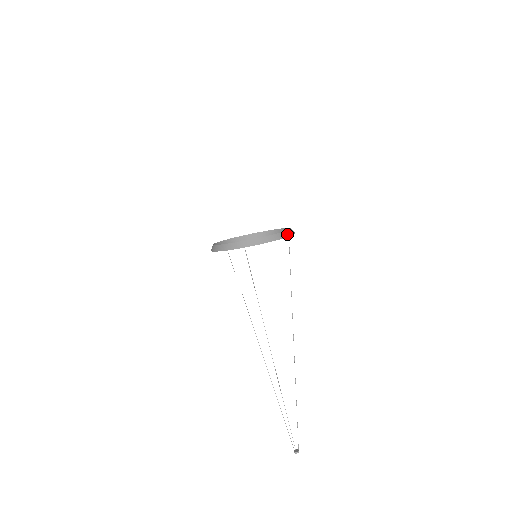
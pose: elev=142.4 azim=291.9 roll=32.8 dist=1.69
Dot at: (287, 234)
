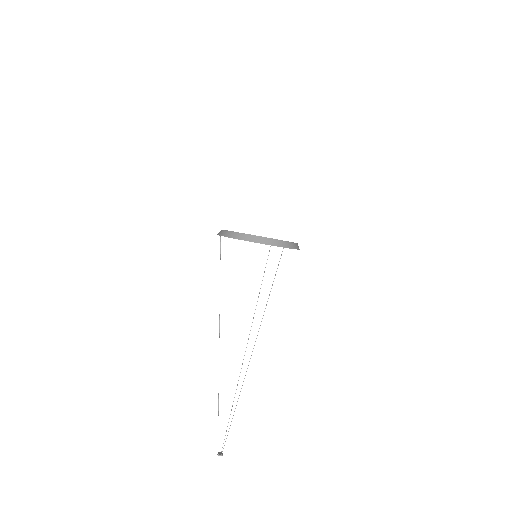
Dot at: occluded
